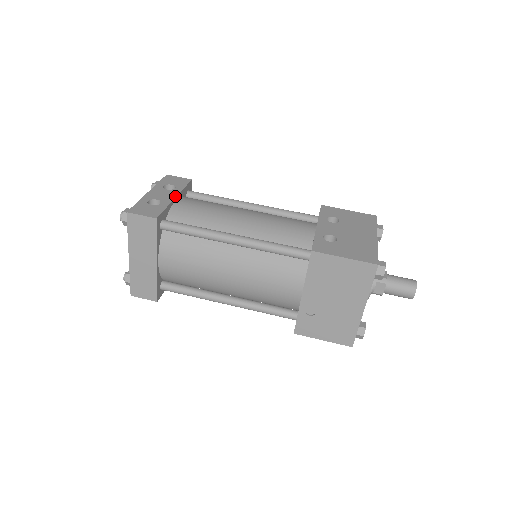
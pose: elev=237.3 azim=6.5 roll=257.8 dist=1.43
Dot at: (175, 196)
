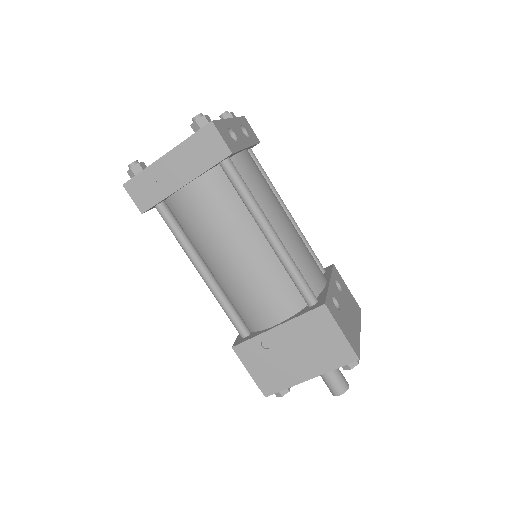
Dot at: (248, 146)
